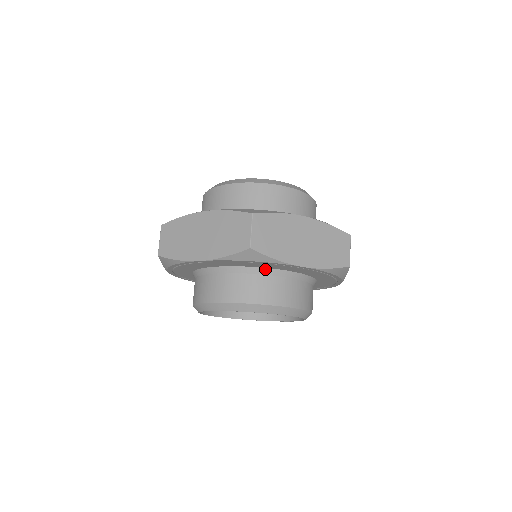
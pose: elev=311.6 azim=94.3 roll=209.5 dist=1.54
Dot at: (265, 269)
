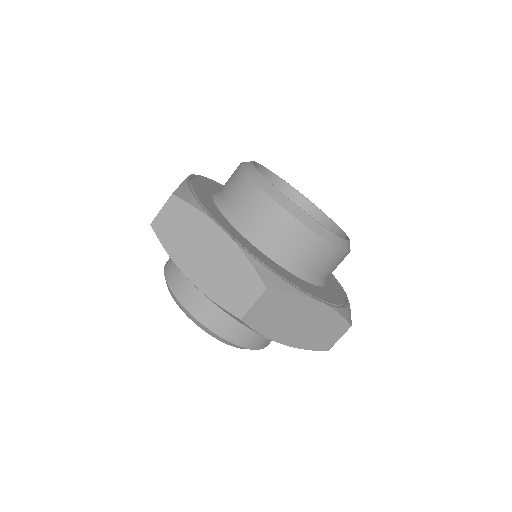
Dot at: occluded
